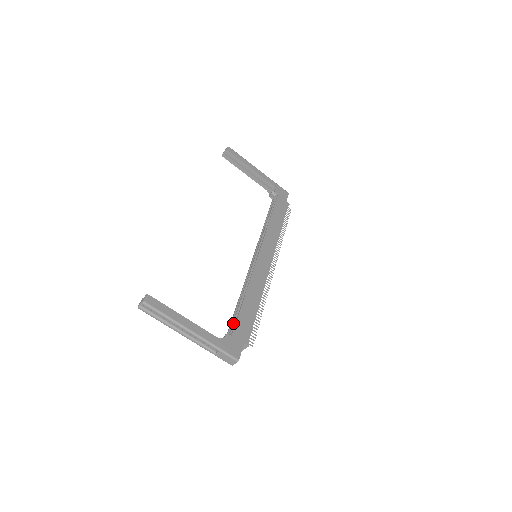
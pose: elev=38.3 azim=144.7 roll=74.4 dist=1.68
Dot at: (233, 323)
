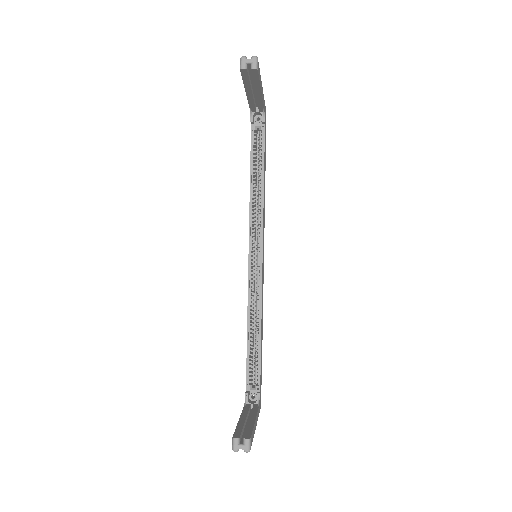
Dot at: (251, 366)
